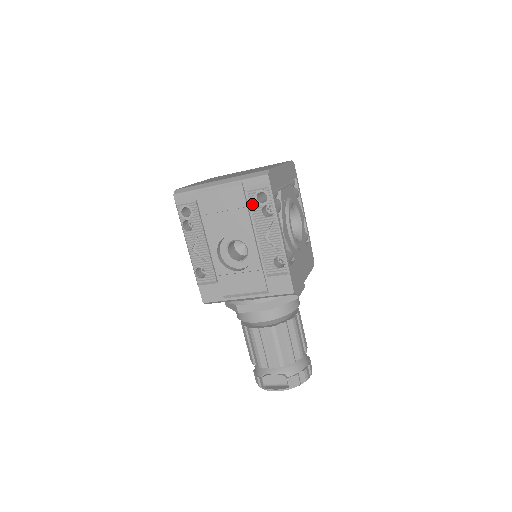
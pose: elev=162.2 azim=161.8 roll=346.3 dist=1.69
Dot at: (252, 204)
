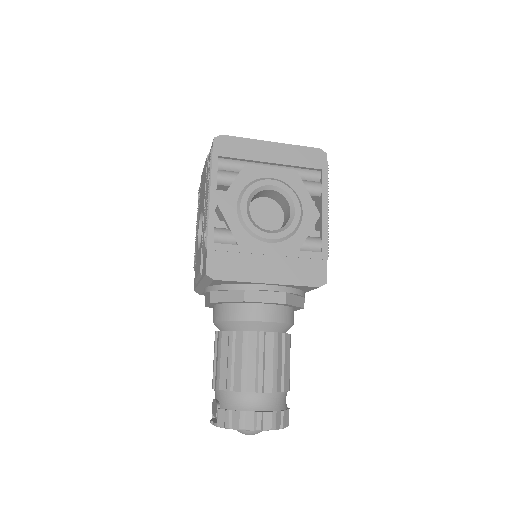
Dot at: occluded
